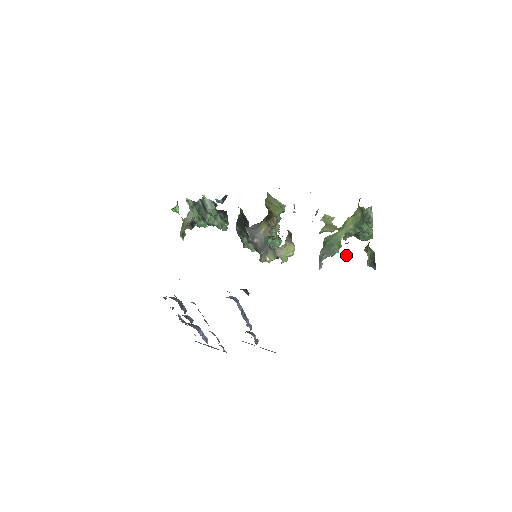
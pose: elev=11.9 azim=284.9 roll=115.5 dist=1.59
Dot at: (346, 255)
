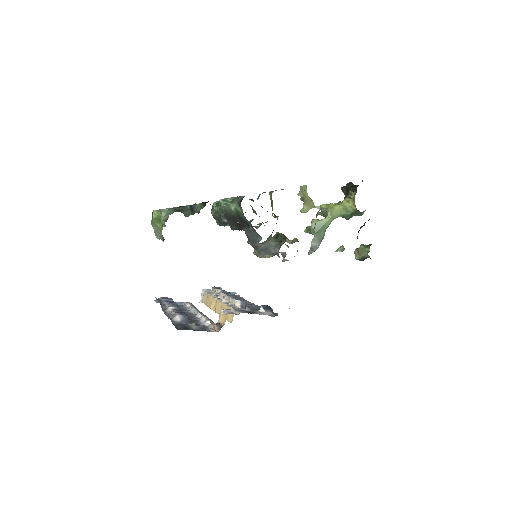
Dot at: (338, 249)
